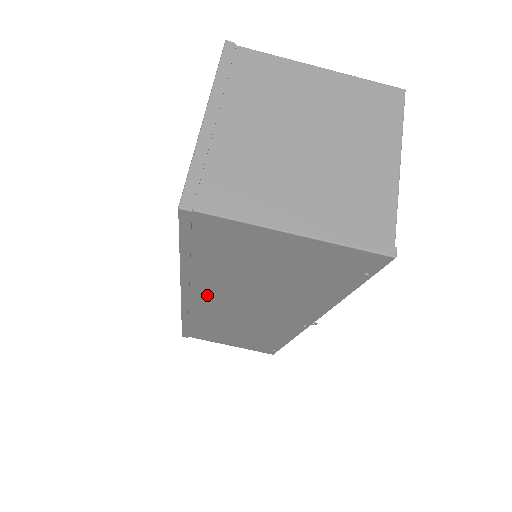
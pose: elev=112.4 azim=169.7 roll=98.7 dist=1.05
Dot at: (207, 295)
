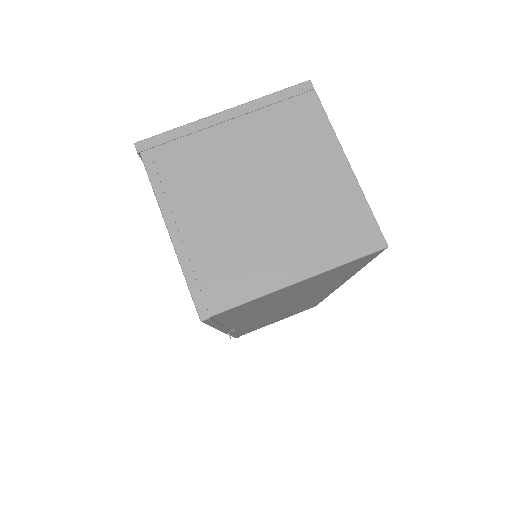
Dot at: occluded
